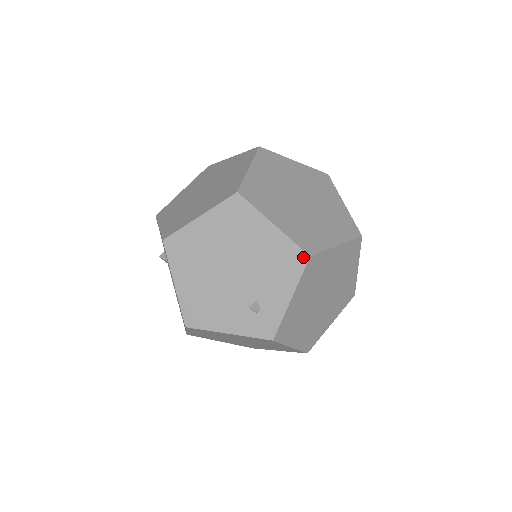
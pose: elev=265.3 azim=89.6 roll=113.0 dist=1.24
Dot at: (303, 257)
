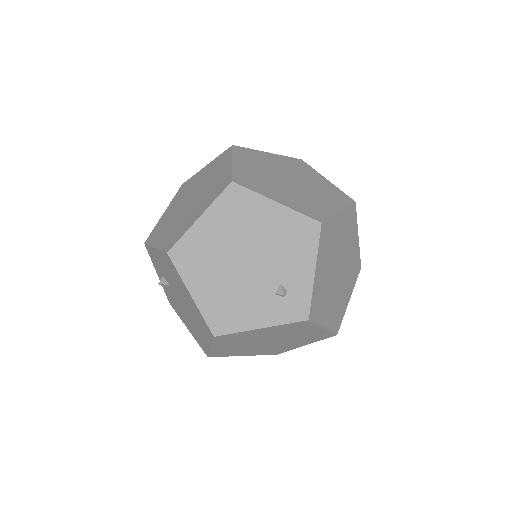
Dot at: (315, 226)
